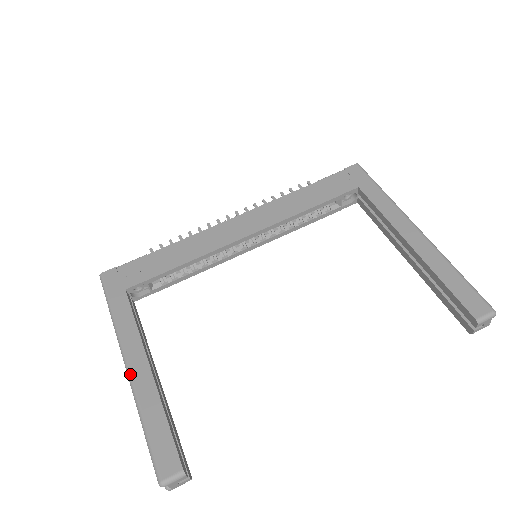
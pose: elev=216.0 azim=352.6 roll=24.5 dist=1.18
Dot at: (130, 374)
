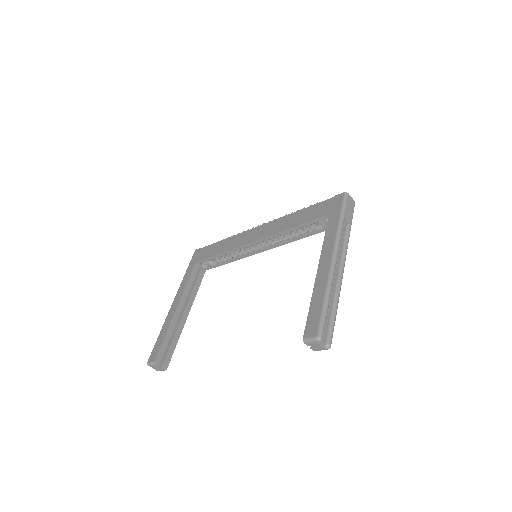
Dot at: (170, 308)
